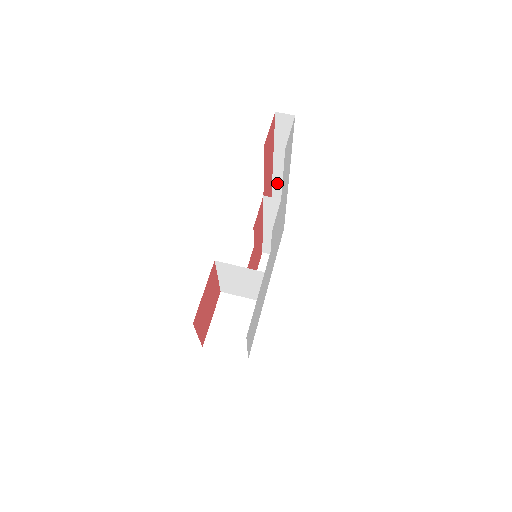
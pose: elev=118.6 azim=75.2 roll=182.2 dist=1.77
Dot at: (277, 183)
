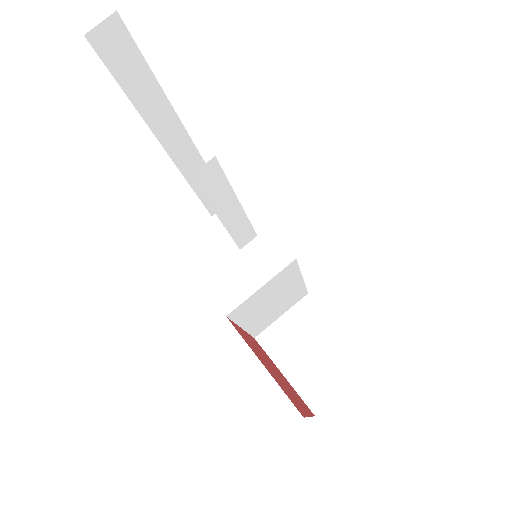
Dot at: (178, 154)
